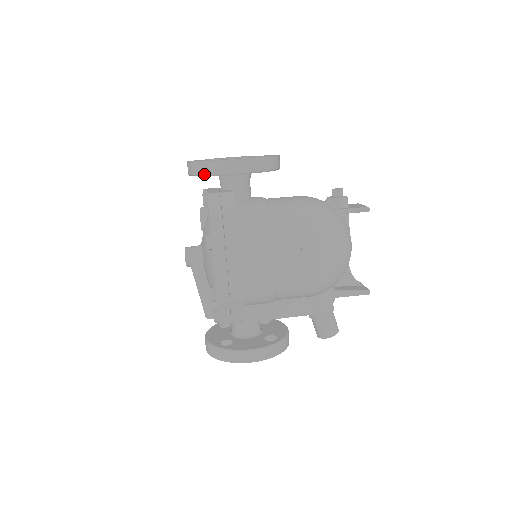
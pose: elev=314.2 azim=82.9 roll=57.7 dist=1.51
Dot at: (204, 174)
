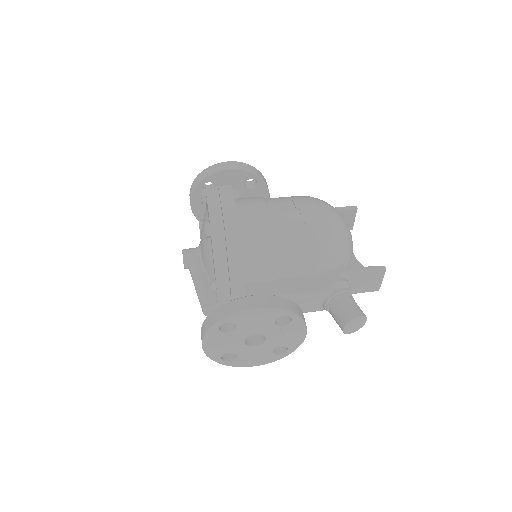
Dot at: (202, 178)
